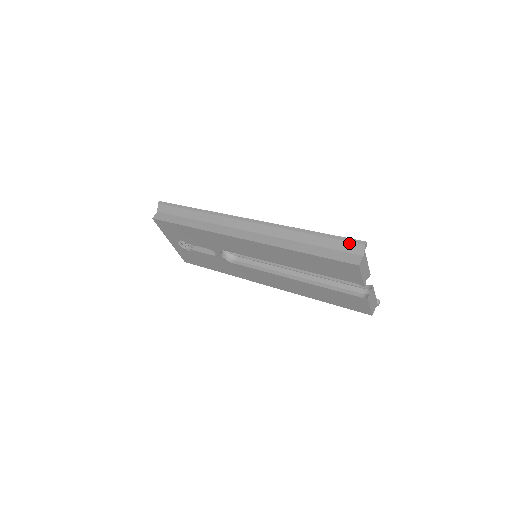
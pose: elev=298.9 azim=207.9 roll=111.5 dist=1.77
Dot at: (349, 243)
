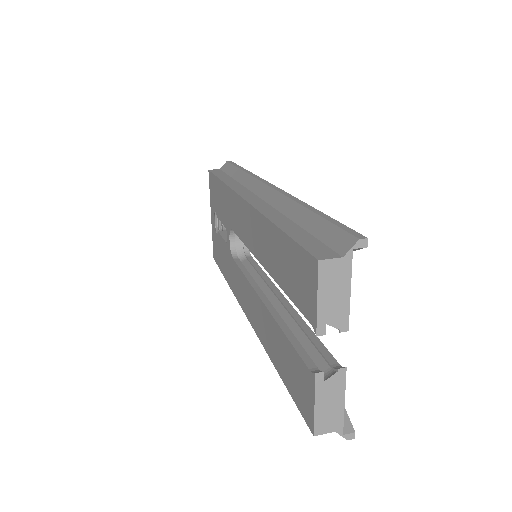
Dot at: (341, 231)
